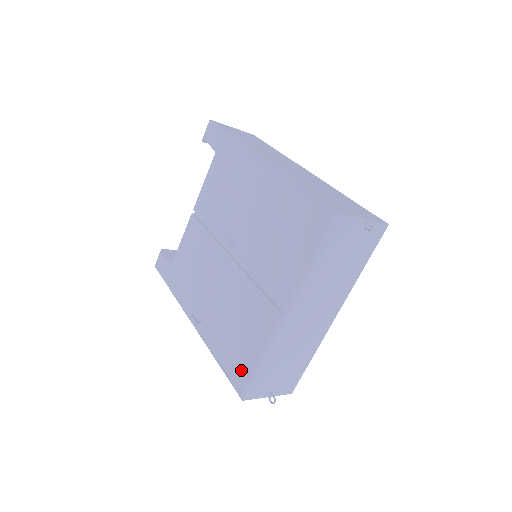
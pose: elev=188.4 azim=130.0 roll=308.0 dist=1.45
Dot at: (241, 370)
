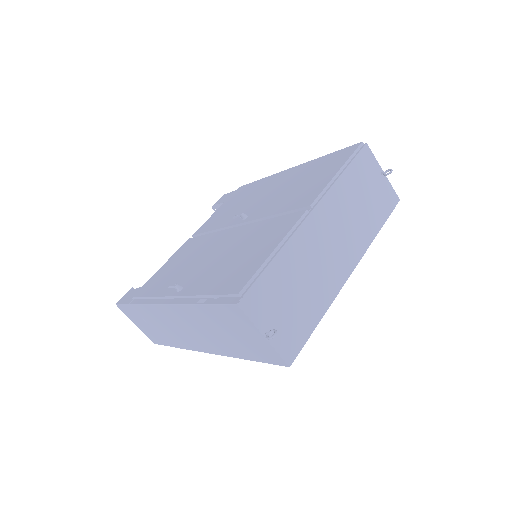
Dot at: (241, 276)
